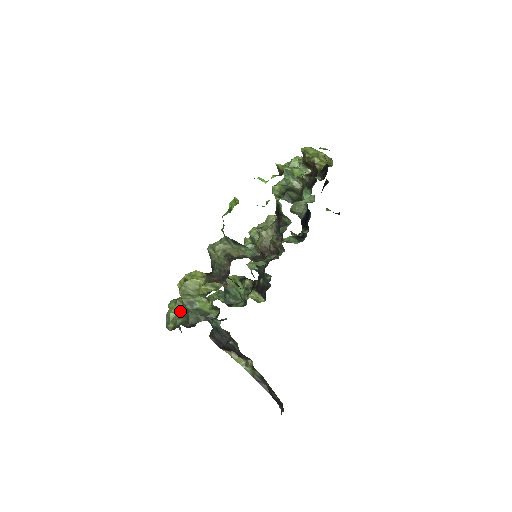
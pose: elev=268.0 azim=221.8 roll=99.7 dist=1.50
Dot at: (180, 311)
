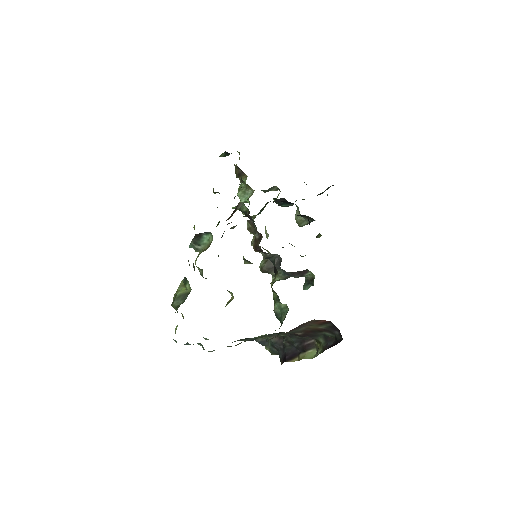
Dot at: occluded
